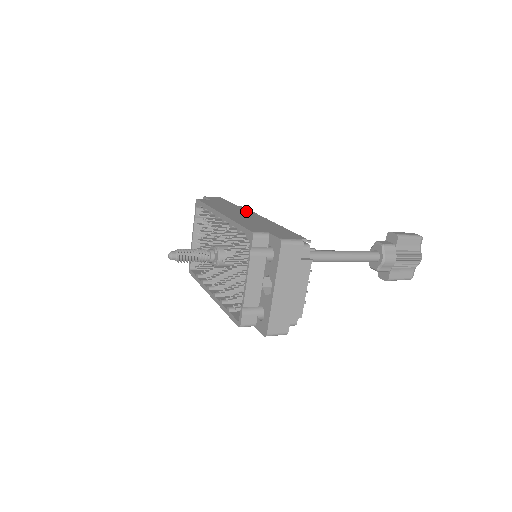
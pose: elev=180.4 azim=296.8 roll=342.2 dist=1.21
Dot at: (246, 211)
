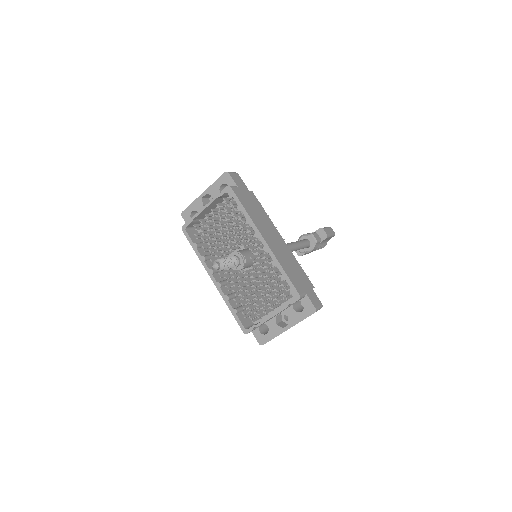
Dot at: (271, 226)
